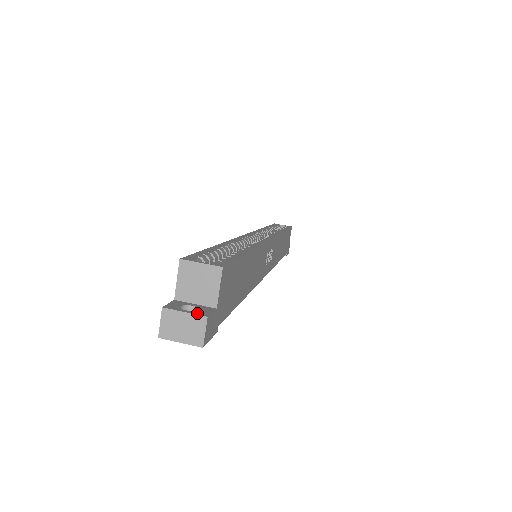
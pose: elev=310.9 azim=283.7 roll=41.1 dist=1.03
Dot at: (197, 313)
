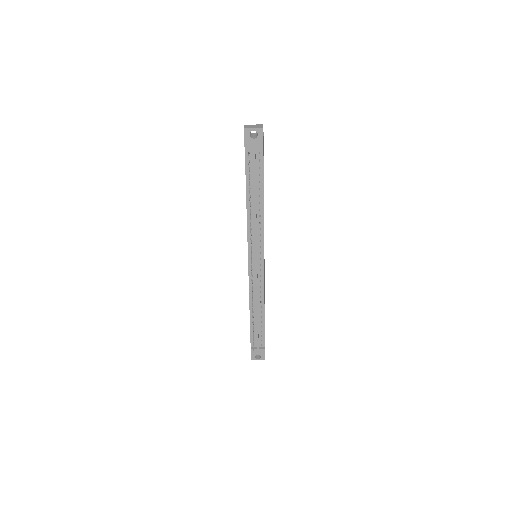
Dot at: occluded
